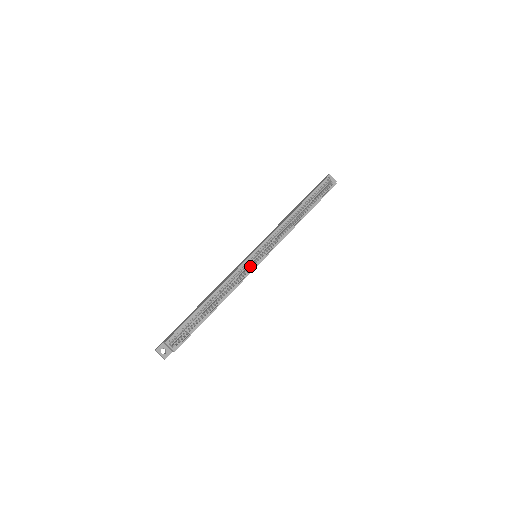
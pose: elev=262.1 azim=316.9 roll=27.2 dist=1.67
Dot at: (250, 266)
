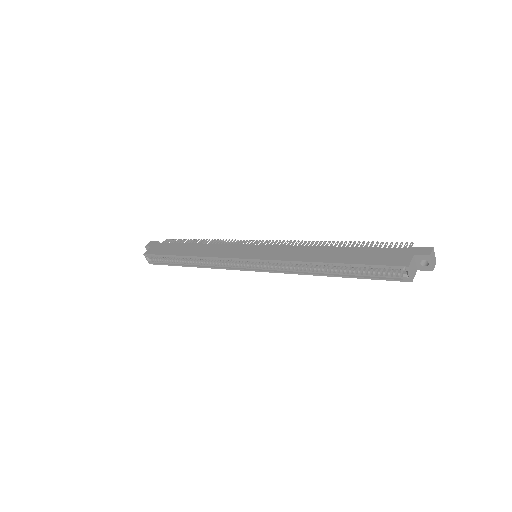
Dot at: occluded
